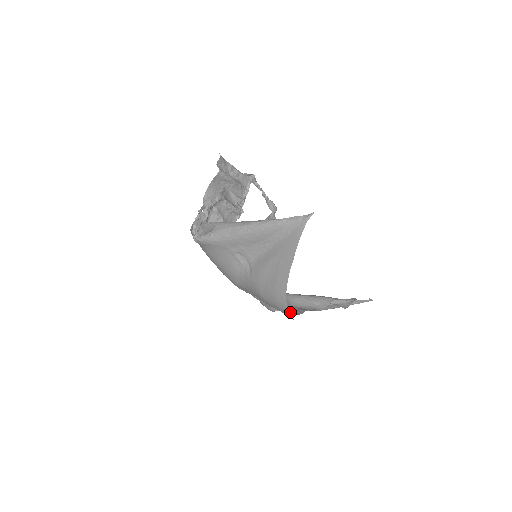
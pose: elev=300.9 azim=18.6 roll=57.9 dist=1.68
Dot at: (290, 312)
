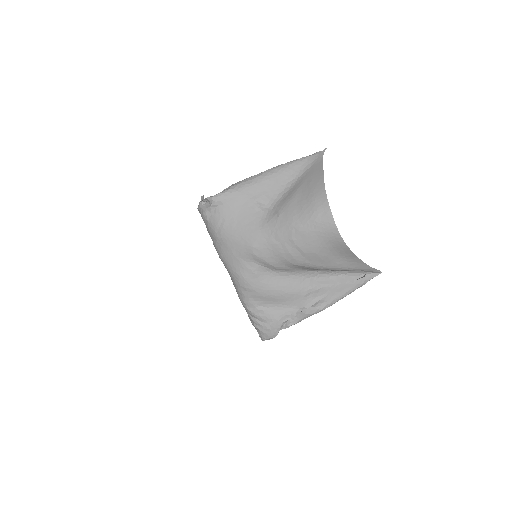
Dot at: (323, 247)
